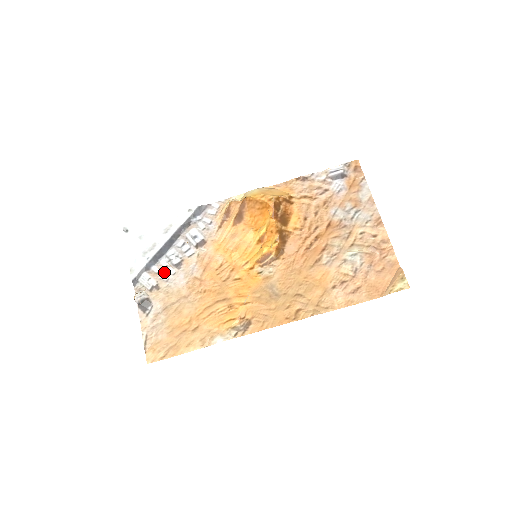
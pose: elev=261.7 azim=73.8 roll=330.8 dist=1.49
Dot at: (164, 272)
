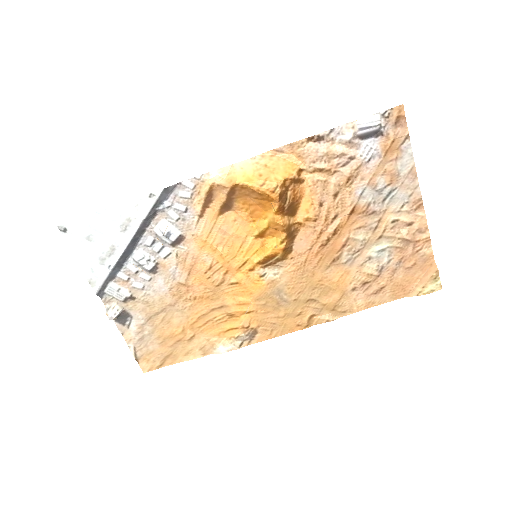
Dot at: (136, 279)
